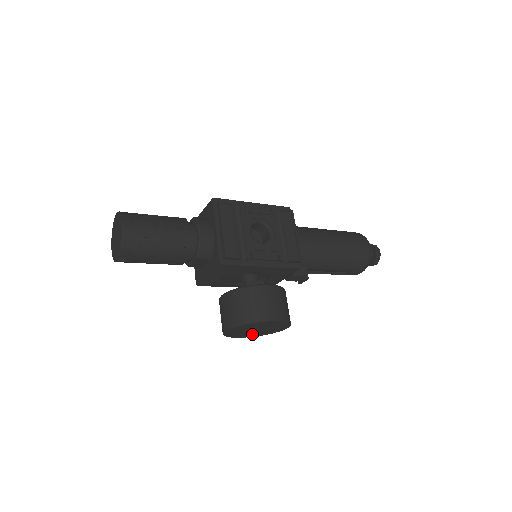
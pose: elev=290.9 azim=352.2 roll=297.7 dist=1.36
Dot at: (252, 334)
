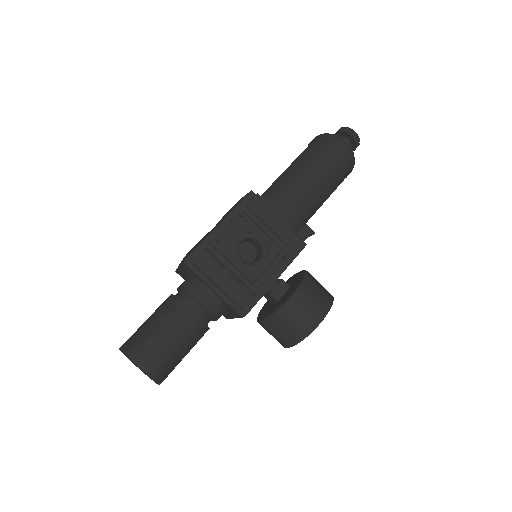
Dot at: occluded
